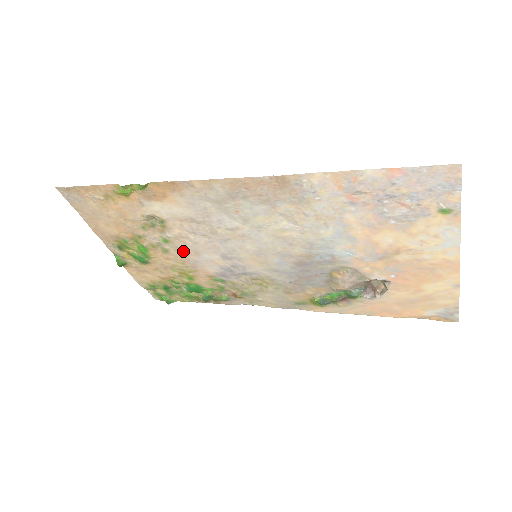
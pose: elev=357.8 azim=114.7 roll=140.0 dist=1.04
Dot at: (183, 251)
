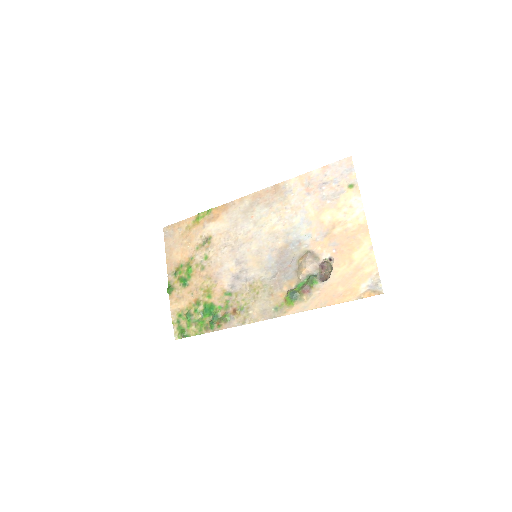
Dot at: (214, 265)
